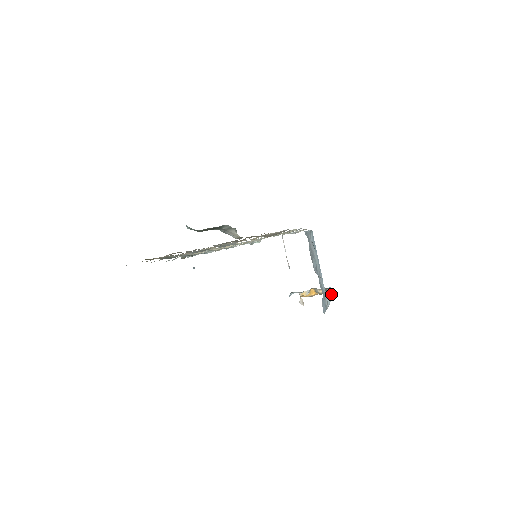
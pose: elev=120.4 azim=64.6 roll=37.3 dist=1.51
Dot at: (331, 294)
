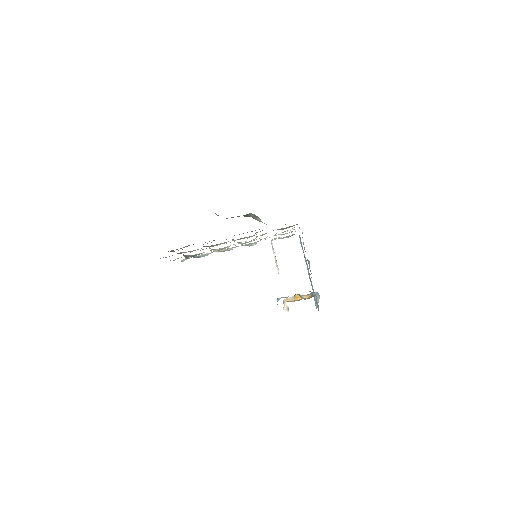
Dot at: (318, 297)
